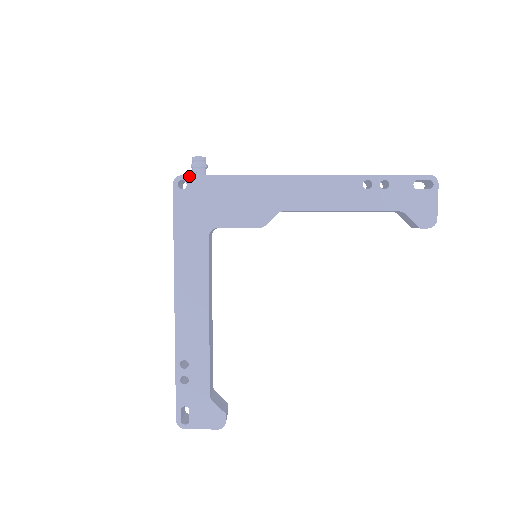
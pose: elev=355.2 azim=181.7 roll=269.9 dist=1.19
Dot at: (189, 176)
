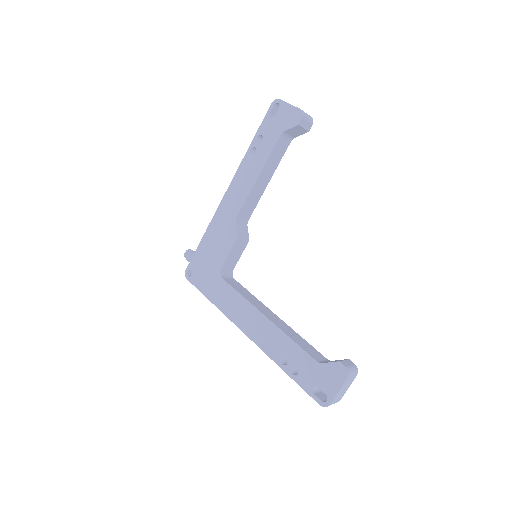
Dot at: (188, 266)
